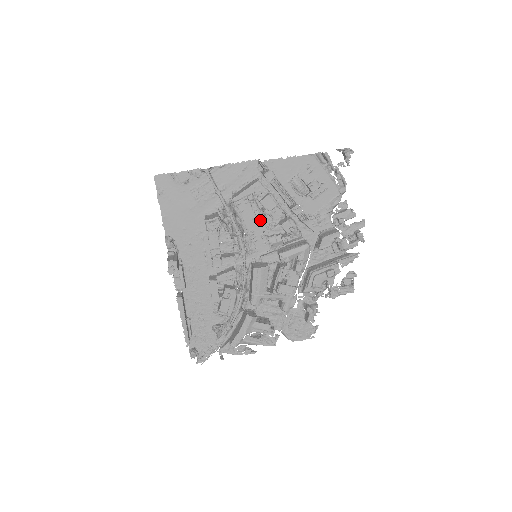
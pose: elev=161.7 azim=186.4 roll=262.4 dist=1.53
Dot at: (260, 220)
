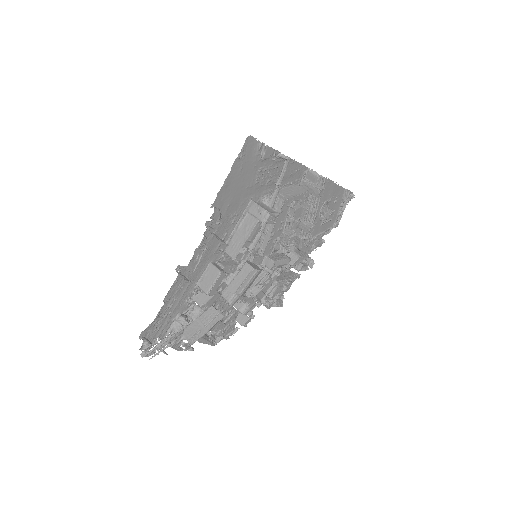
Dot at: (283, 225)
